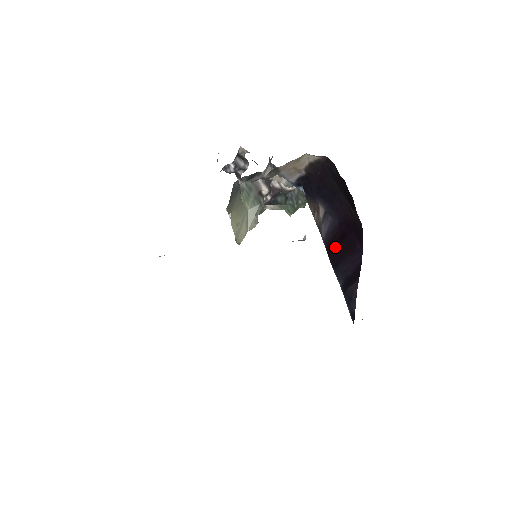
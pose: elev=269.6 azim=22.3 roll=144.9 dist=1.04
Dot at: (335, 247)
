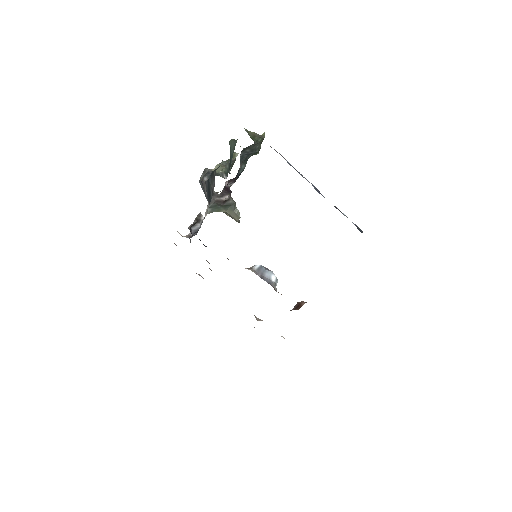
Dot at: occluded
